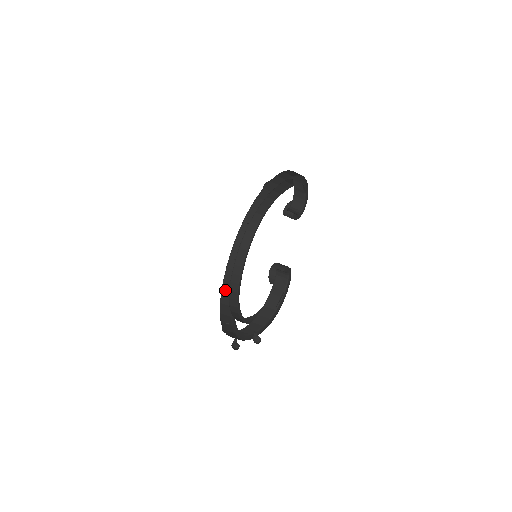
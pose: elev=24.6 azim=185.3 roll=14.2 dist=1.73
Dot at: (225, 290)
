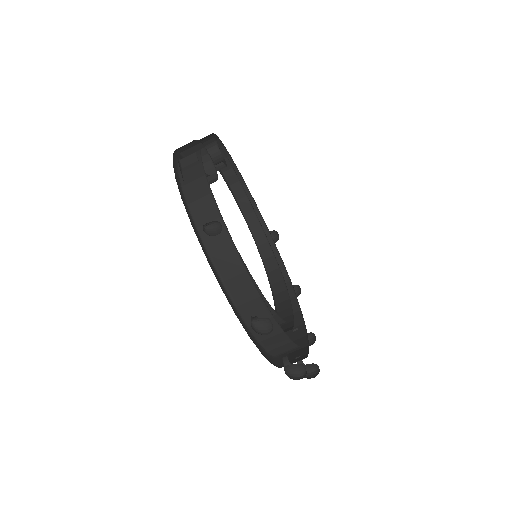
Dot at: (293, 358)
